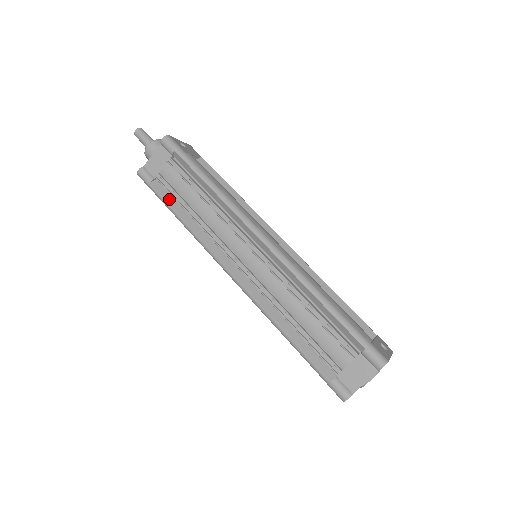
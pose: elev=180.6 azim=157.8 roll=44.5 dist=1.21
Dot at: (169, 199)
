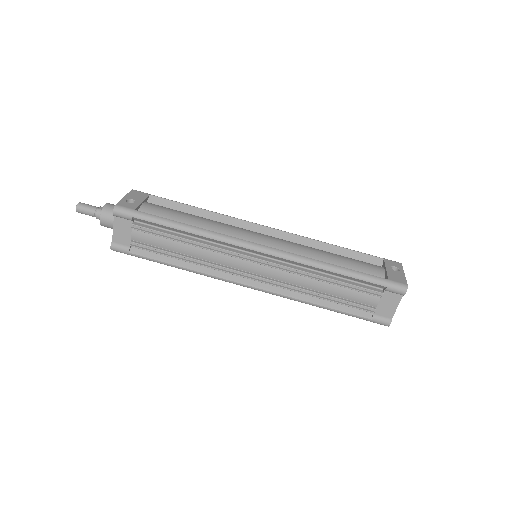
Dot at: (155, 256)
